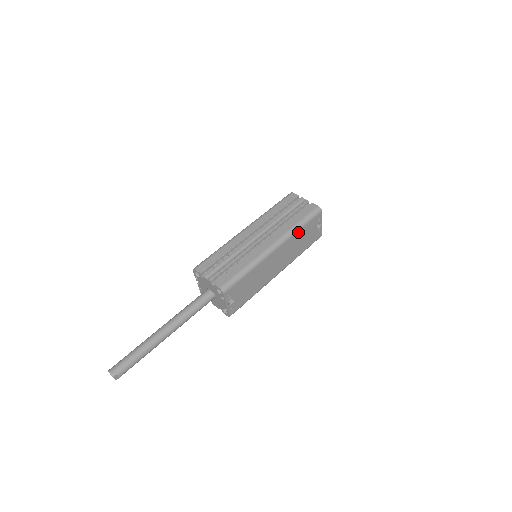
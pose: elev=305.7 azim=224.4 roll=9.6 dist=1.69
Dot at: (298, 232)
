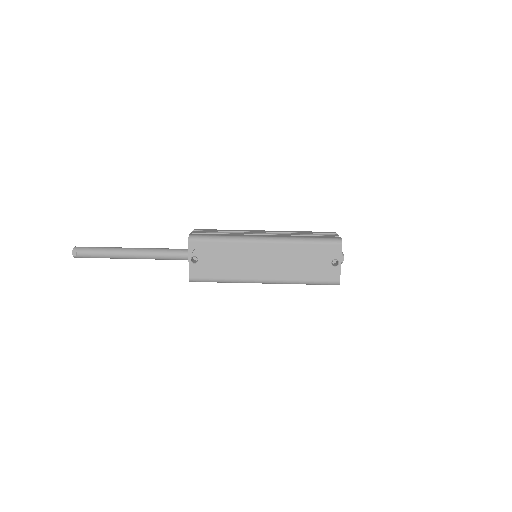
Dot at: (301, 245)
